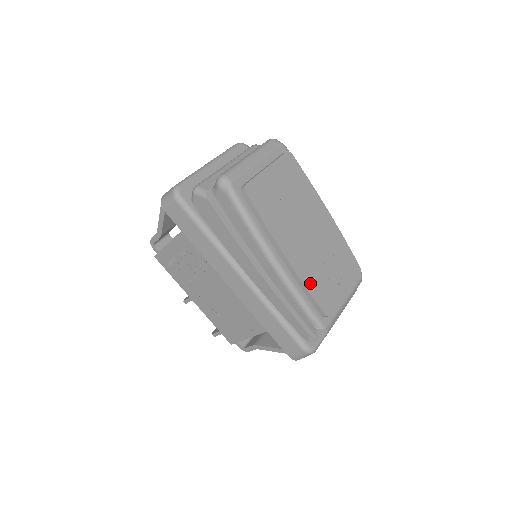
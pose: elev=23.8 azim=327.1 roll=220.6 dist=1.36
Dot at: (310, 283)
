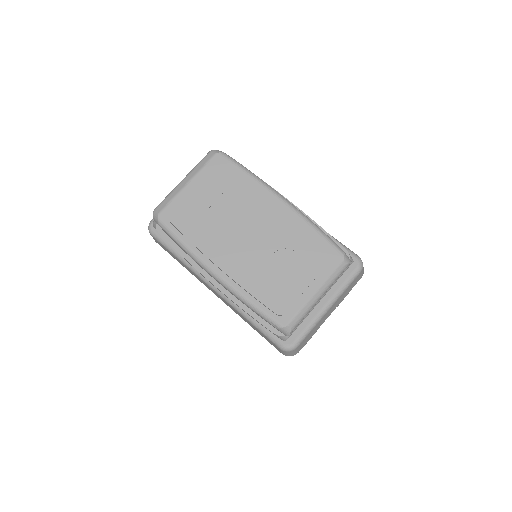
Dot at: (253, 286)
